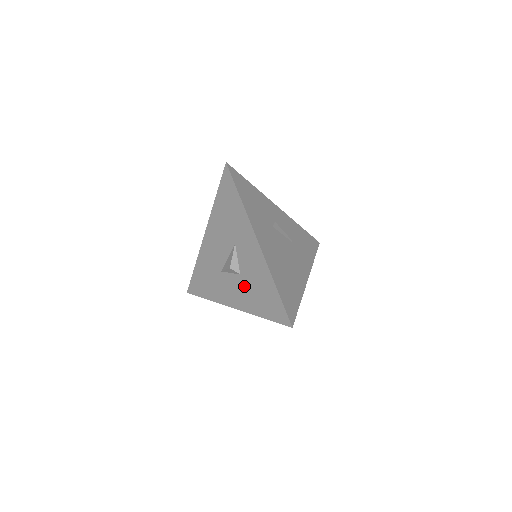
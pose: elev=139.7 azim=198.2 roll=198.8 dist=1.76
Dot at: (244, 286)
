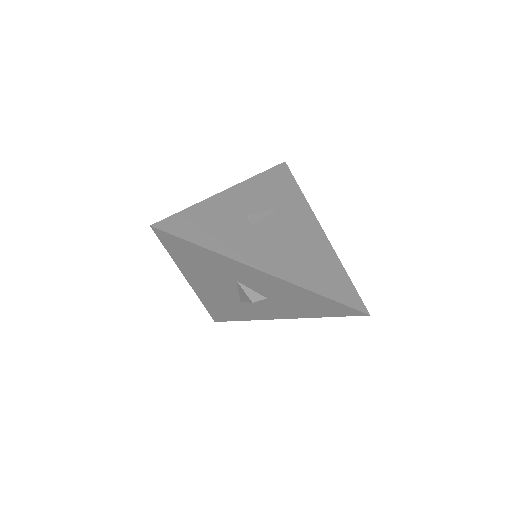
Dot at: (281, 304)
